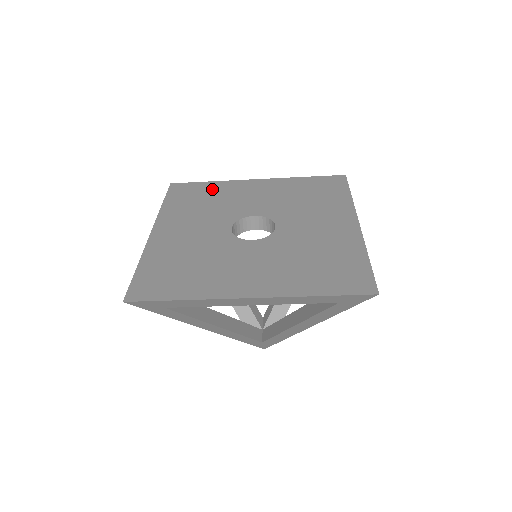
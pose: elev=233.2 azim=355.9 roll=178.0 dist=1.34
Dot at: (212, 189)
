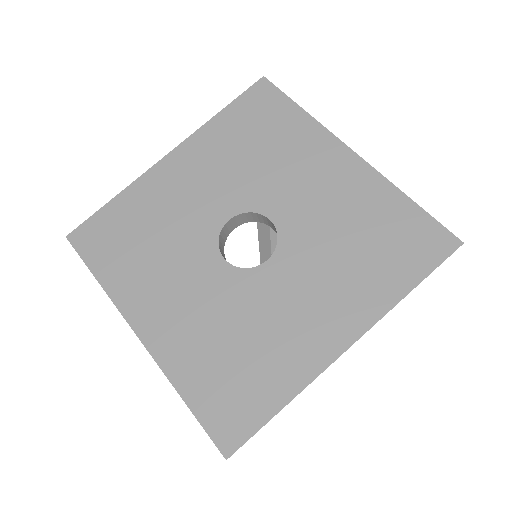
Dot at: (131, 210)
